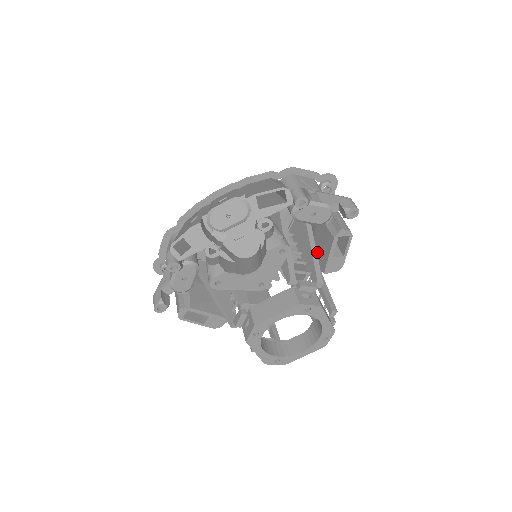
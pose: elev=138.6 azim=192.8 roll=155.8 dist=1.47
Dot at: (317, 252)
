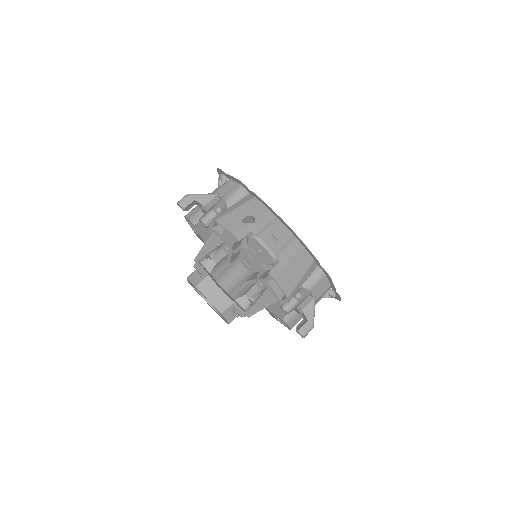
Dot at: occluded
